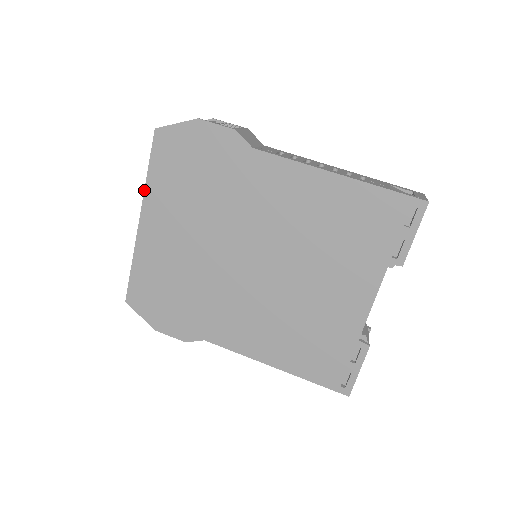
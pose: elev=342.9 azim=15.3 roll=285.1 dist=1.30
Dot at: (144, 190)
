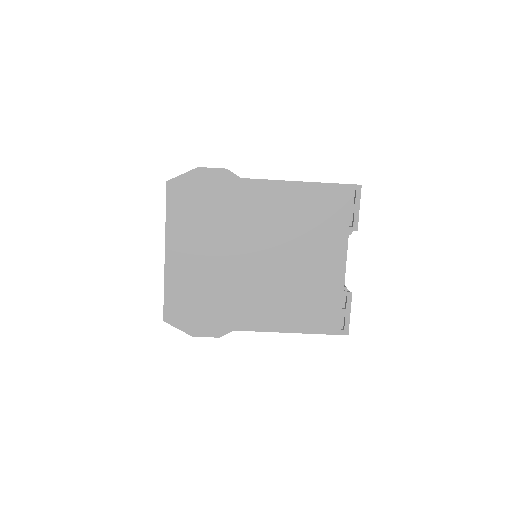
Dot at: (165, 228)
